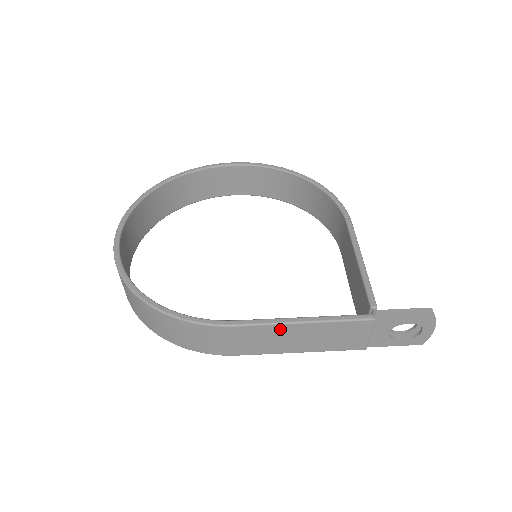
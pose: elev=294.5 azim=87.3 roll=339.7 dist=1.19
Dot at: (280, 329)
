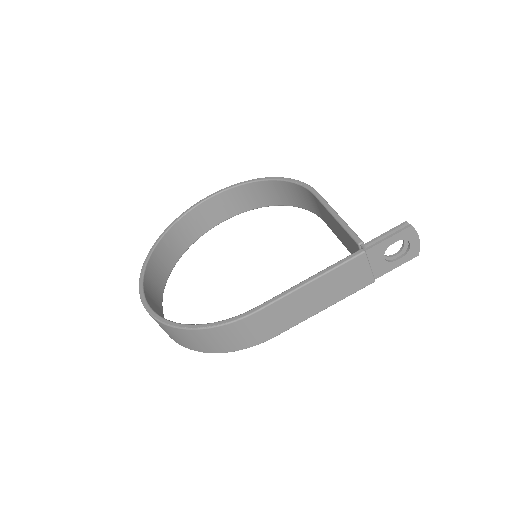
Dot at: (295, 296)
